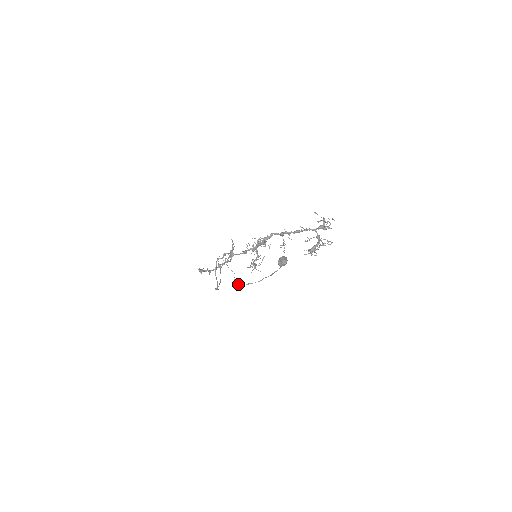
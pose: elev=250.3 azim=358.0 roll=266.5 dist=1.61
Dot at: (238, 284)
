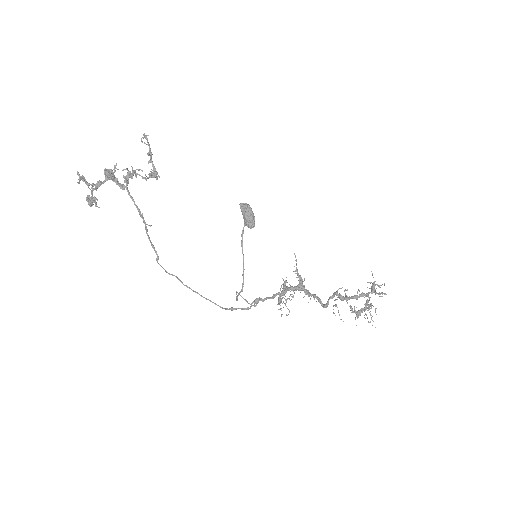
Dot at: occluded
